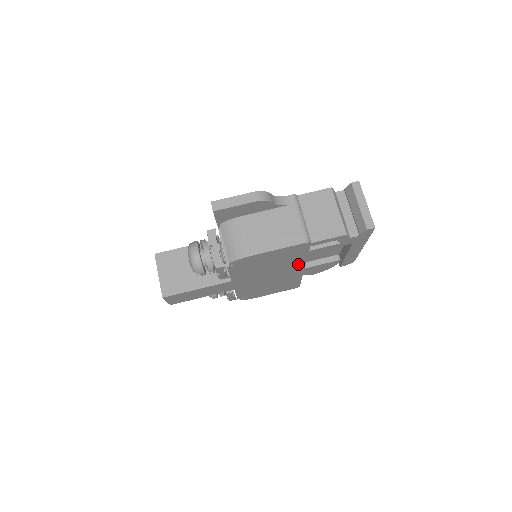
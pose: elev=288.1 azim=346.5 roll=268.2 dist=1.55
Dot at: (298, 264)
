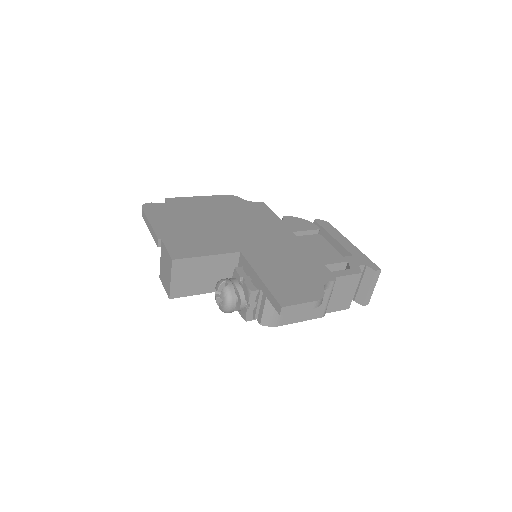
Dot at: occluded
